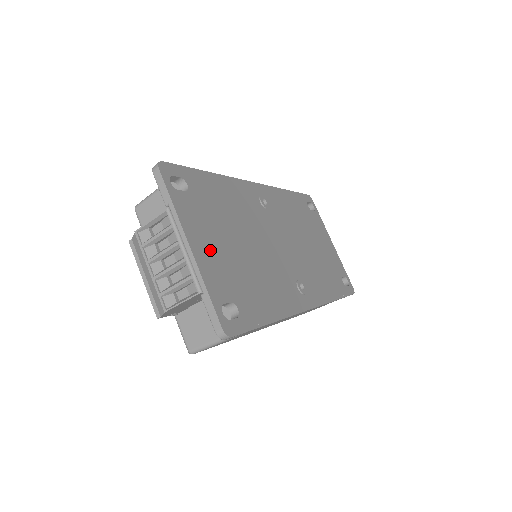
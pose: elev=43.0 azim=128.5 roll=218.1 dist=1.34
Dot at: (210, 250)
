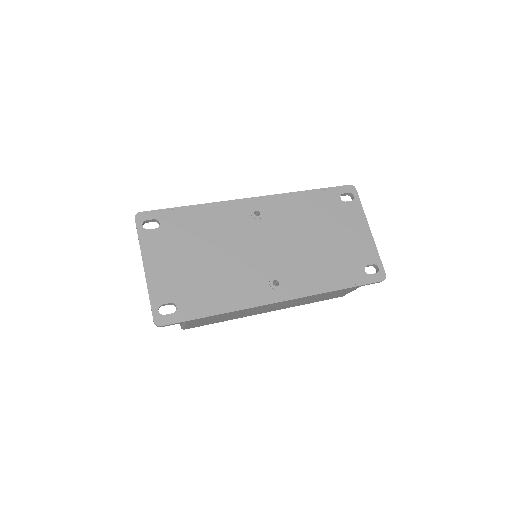
Dot at: (164, 268)
